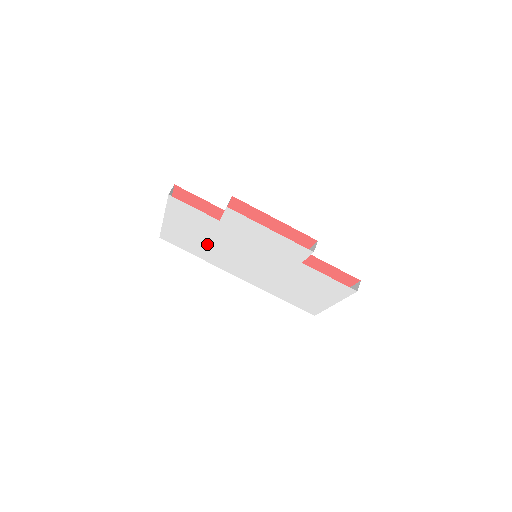
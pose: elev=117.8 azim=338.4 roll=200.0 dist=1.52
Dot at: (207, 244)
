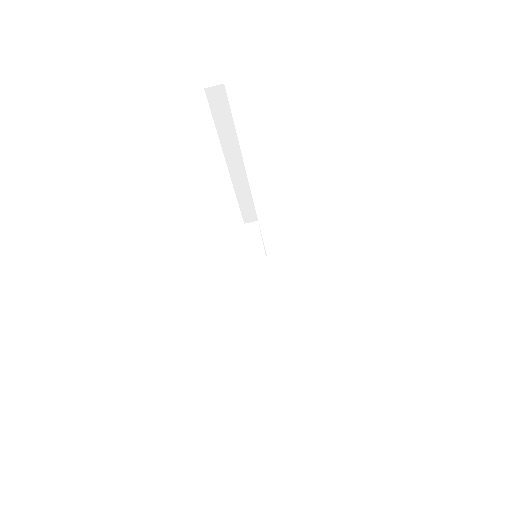
Dot at: occluded
